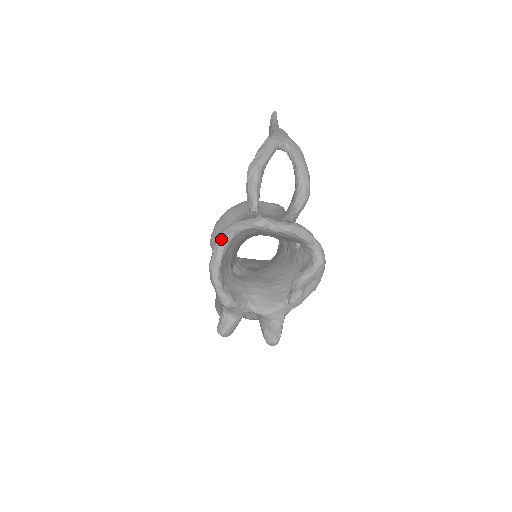
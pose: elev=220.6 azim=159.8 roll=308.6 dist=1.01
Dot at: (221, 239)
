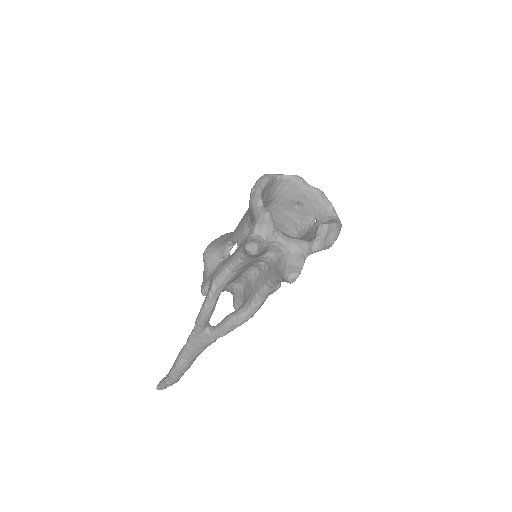
Dot at: (266, 174)
